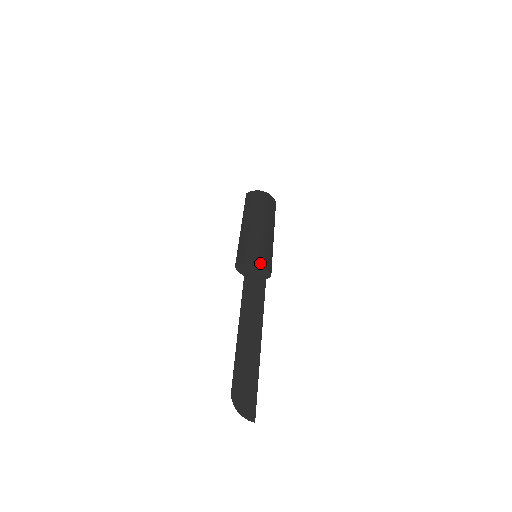
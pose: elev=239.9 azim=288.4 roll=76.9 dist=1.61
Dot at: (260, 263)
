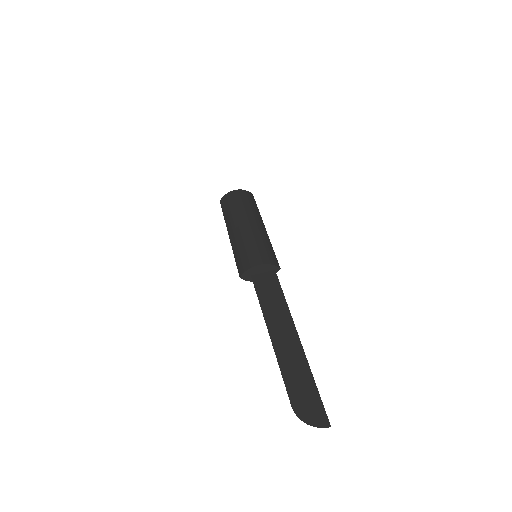
Dot at: (262, 261)
